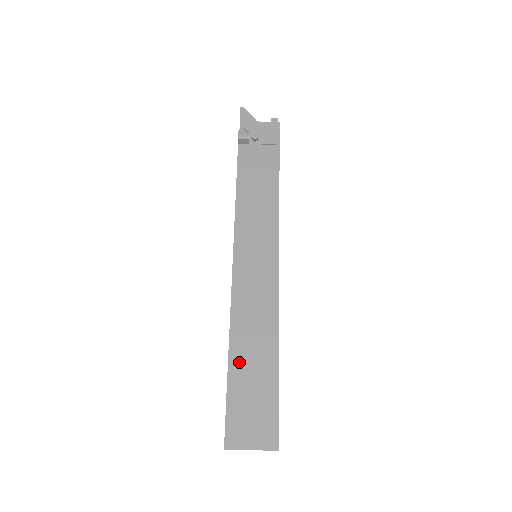
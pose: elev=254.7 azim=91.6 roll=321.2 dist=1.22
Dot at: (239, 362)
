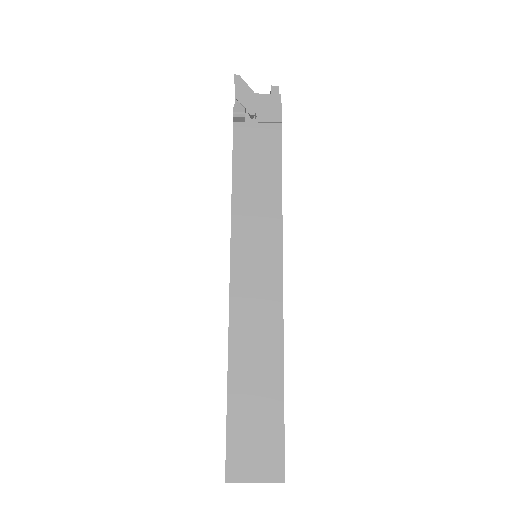
Dot at: (239, 385)
